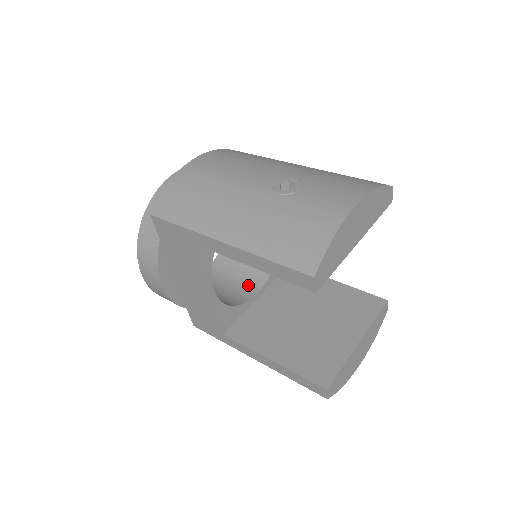
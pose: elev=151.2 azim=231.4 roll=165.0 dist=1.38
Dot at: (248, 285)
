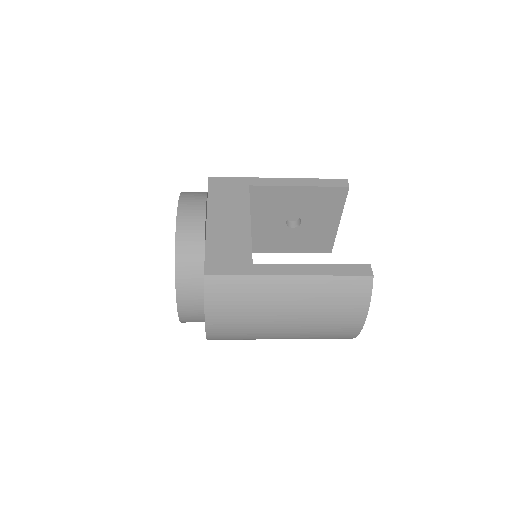
Dot at: occluded
